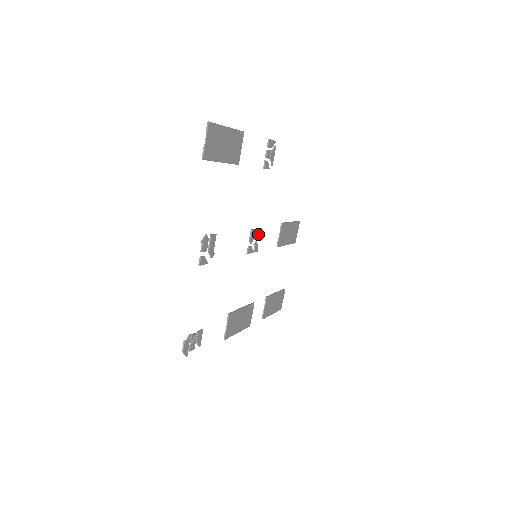
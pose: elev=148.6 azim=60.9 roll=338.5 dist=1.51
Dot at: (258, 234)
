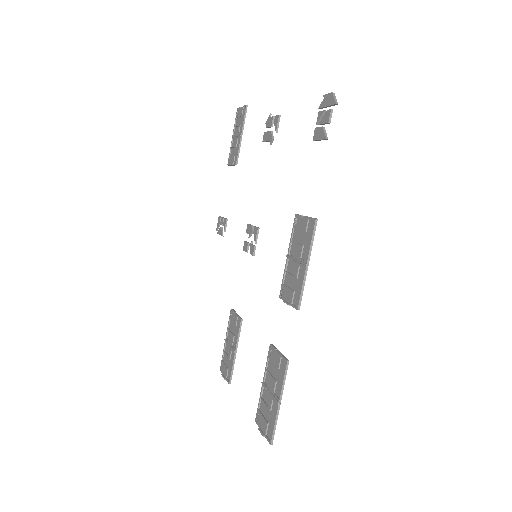
Dot at: (247, 245)
